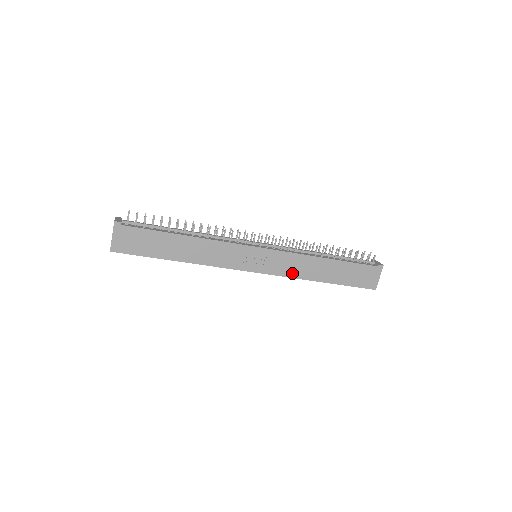
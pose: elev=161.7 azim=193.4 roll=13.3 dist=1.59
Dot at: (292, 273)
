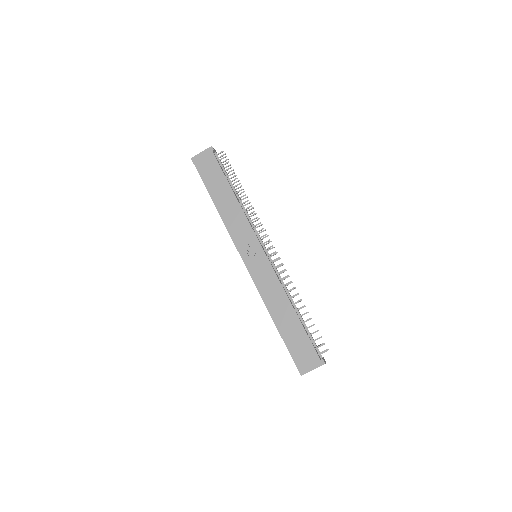
Dot at: (263, 290)
